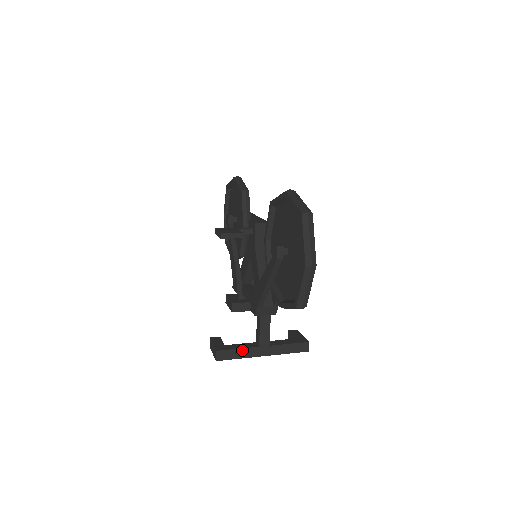
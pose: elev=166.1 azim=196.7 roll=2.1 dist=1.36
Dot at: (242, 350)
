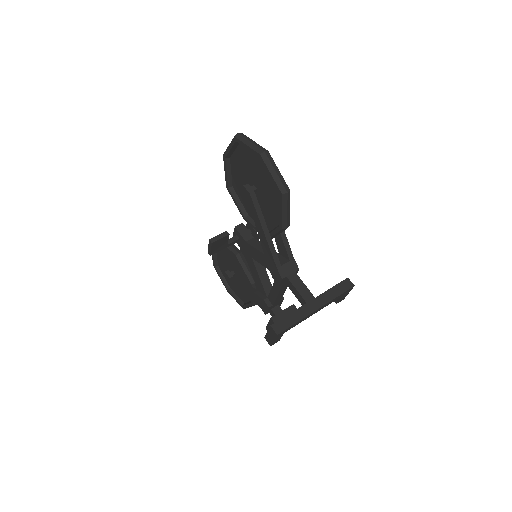
Dot at: (293, 314)
